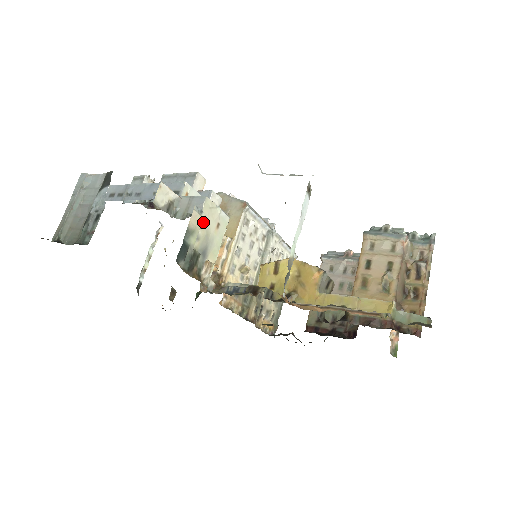
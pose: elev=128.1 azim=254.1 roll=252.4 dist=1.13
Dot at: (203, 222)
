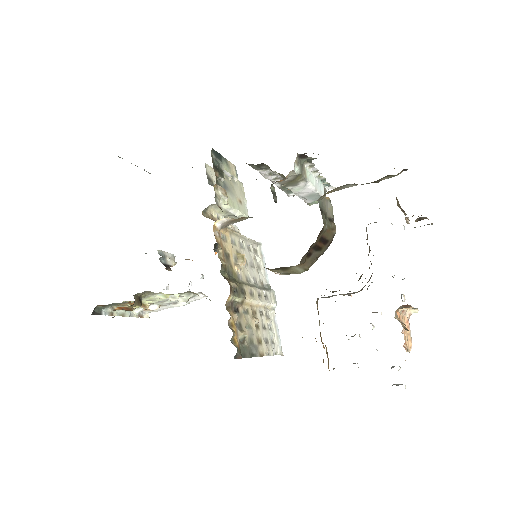
Dot at: (234, 182)
